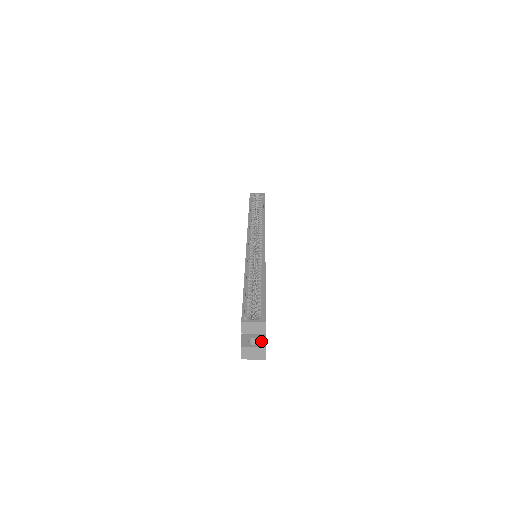
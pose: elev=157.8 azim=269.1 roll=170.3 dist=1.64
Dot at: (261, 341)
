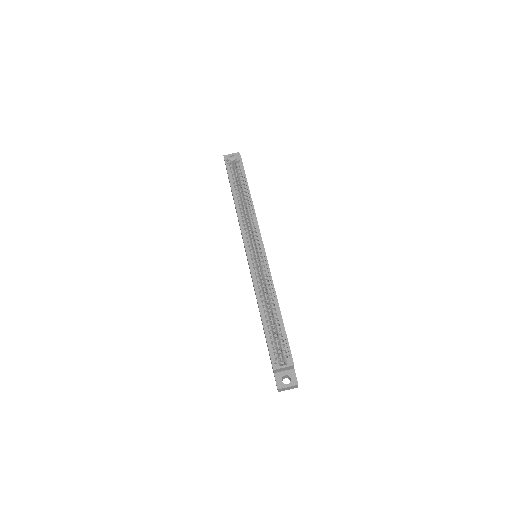
Dot at: (293, 378)
